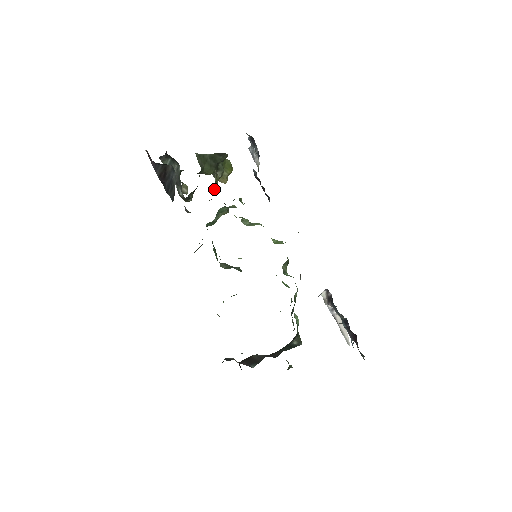
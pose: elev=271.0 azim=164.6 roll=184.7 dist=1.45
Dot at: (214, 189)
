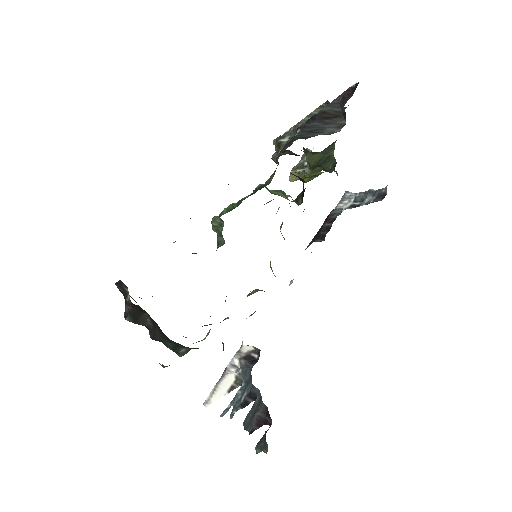
Dot at: (307, 176)
